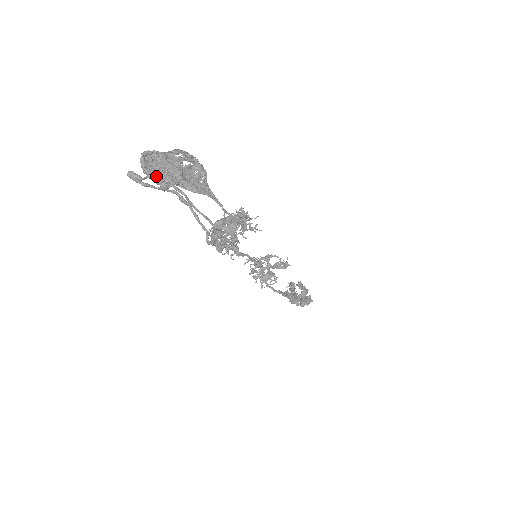
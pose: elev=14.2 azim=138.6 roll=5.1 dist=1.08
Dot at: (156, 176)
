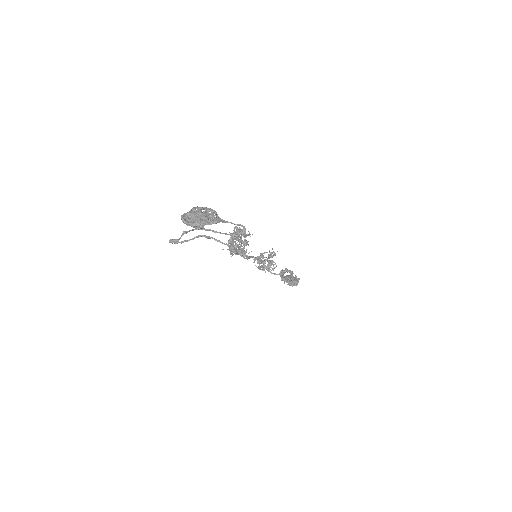
Dot at: (196, 223)
